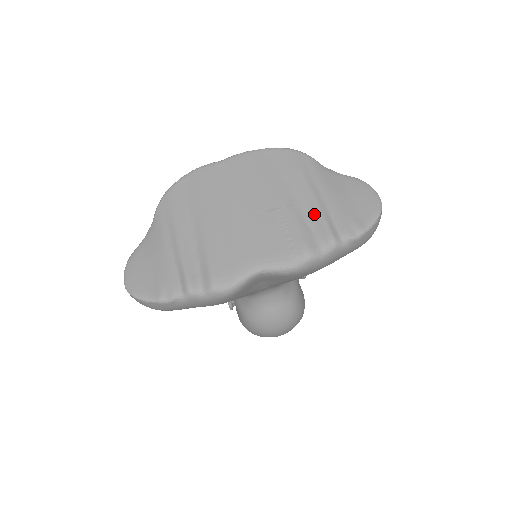
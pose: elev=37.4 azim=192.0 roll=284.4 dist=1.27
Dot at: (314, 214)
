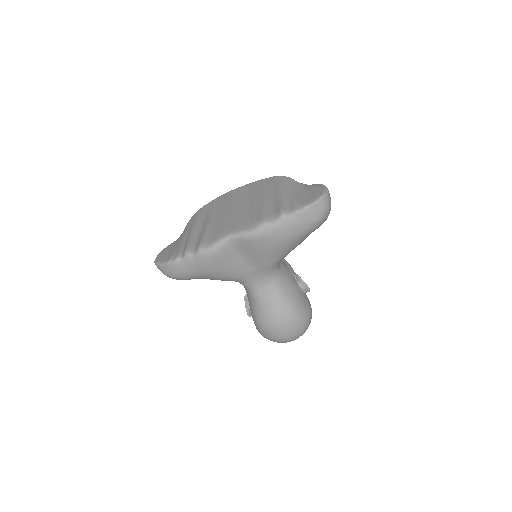
Dot at: (277, 202)
